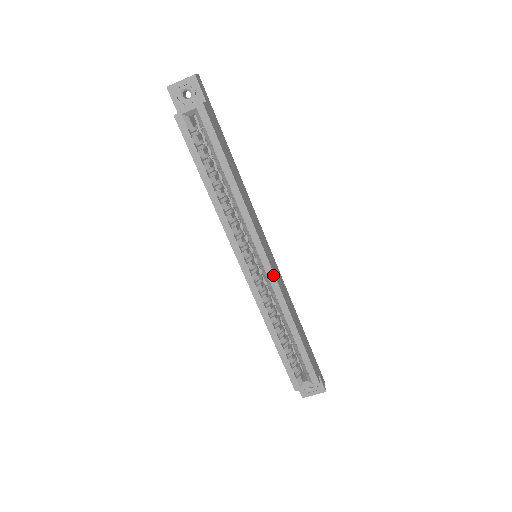
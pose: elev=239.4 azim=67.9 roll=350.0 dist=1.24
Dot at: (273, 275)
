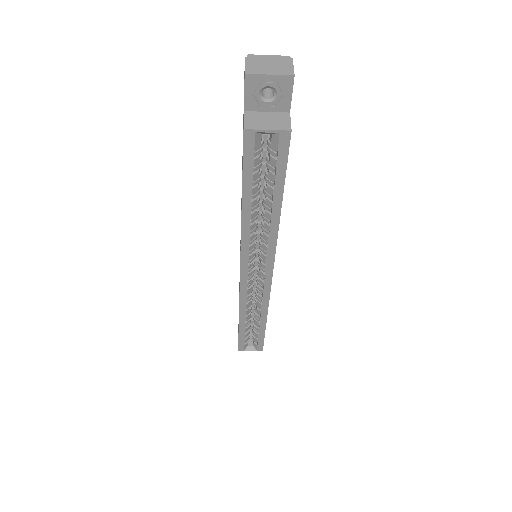
Dot at: (270, 287)
